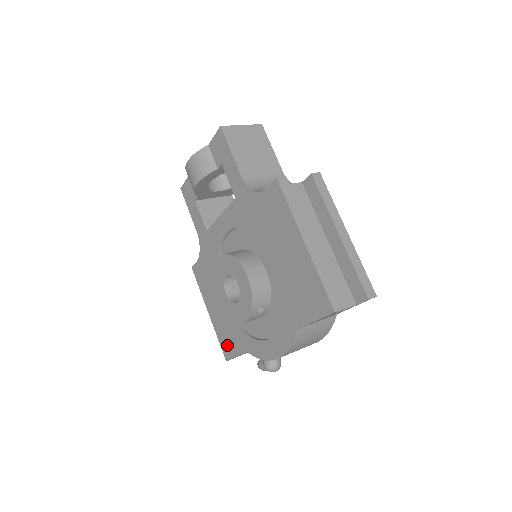
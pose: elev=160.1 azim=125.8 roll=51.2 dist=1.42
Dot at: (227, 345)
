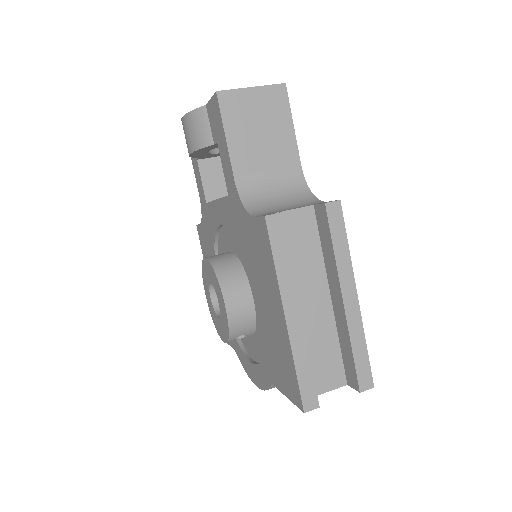
Dot at: occluded
